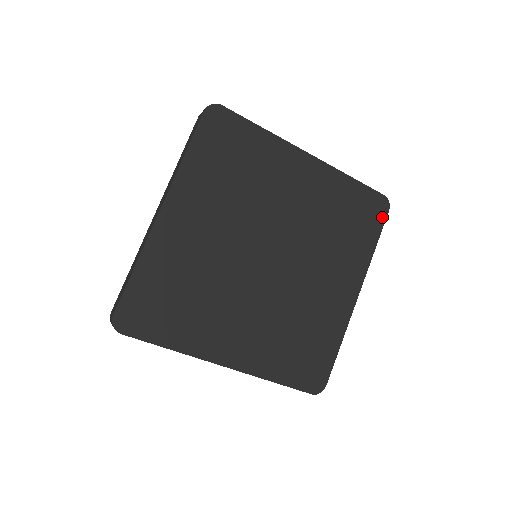
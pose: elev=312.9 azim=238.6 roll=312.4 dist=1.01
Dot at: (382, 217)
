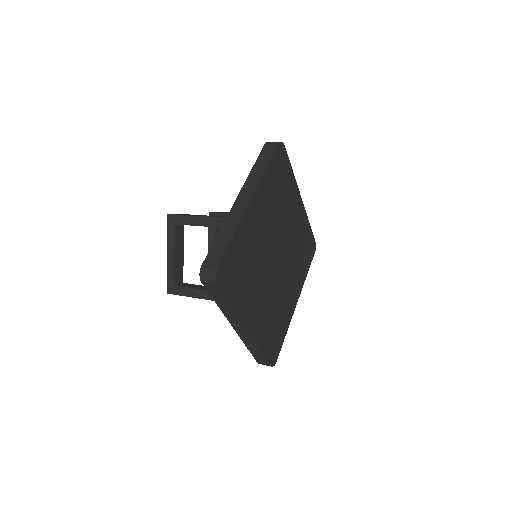
Dot at: (312, 255)
